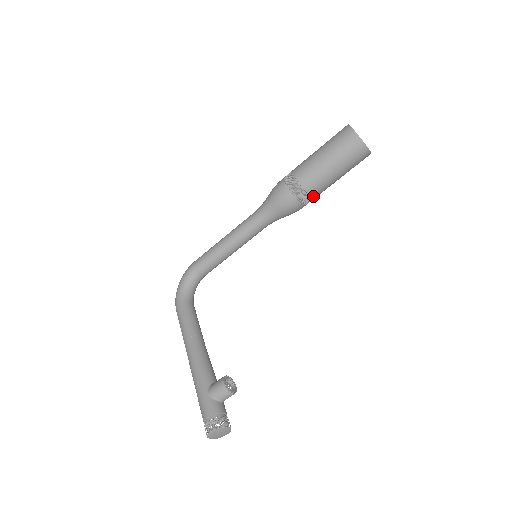
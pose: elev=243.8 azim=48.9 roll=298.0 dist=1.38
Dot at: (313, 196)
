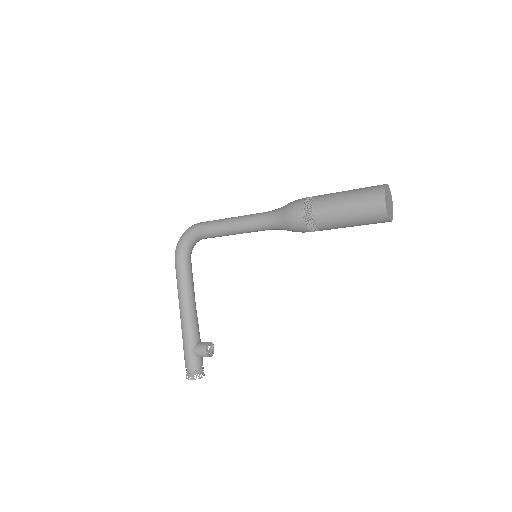
Dot at: occluded
